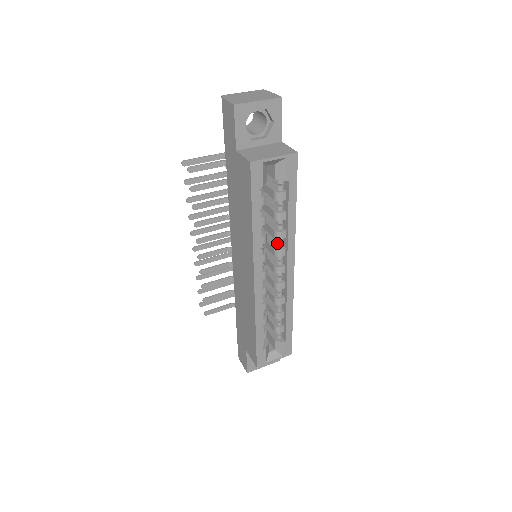
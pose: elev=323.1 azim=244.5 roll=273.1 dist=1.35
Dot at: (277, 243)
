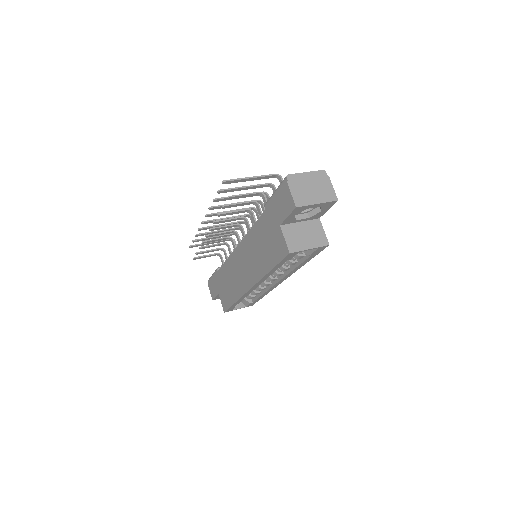
Dot at: (279, 269)
